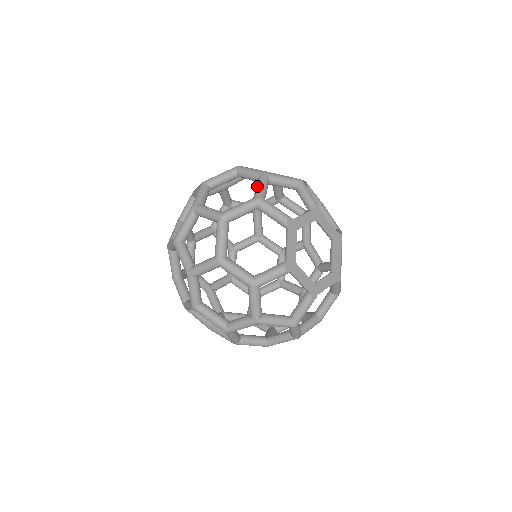
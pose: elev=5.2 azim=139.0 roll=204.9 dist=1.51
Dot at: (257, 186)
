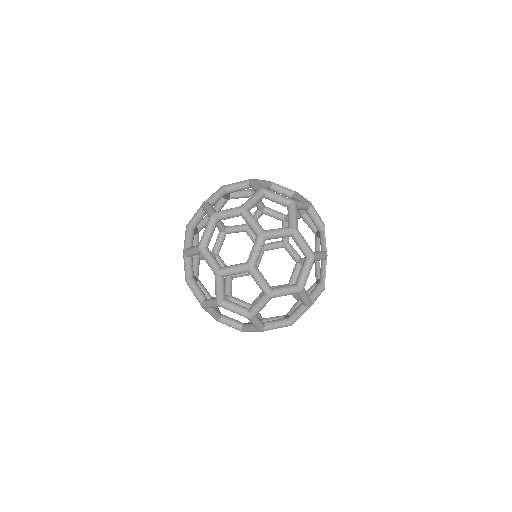
Dot at: (301, 196)
